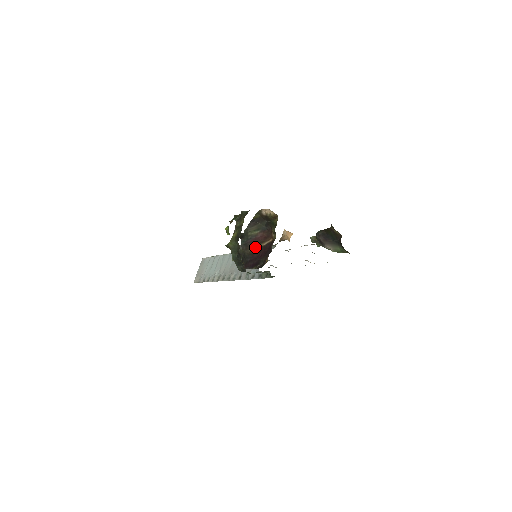
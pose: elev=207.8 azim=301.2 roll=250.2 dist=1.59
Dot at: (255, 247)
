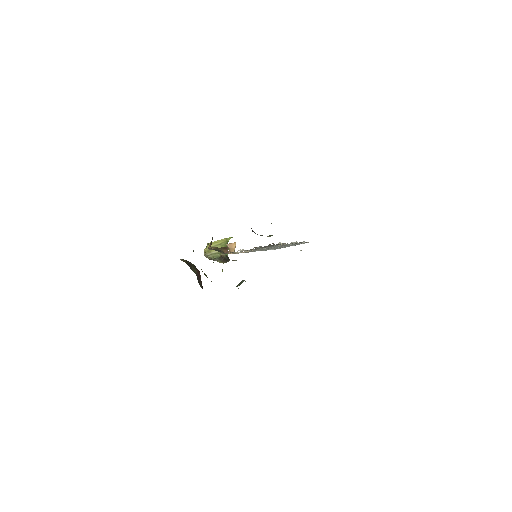
Dot at: (200, 283)
